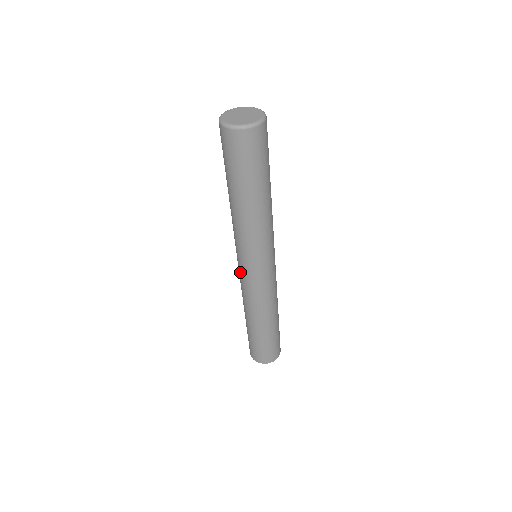
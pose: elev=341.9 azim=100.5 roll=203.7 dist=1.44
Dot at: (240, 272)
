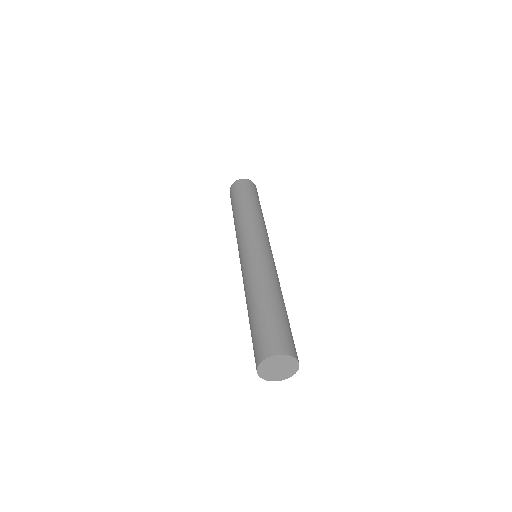
Dot at: (248, 253)
